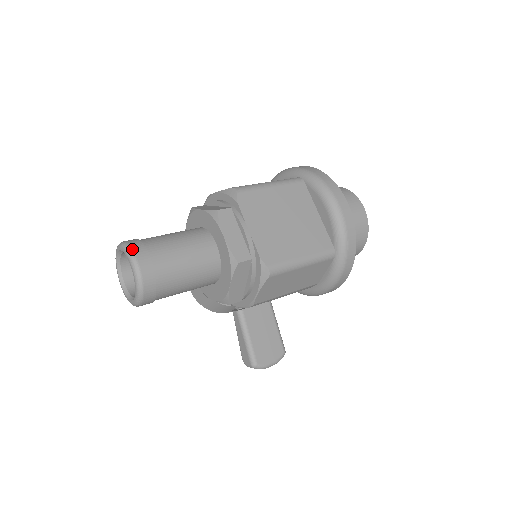
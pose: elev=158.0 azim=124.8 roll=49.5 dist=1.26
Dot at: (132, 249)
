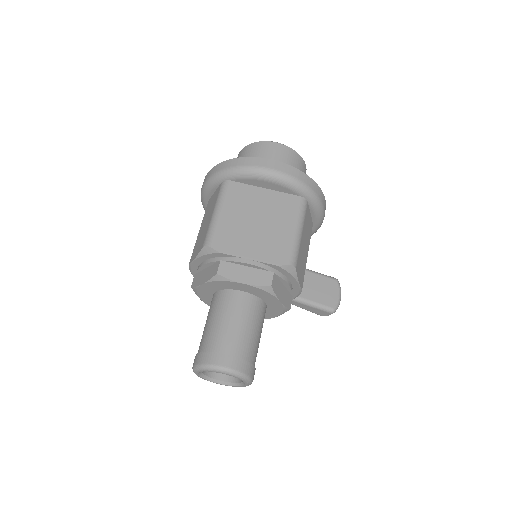
Dot at: (209, 364)
